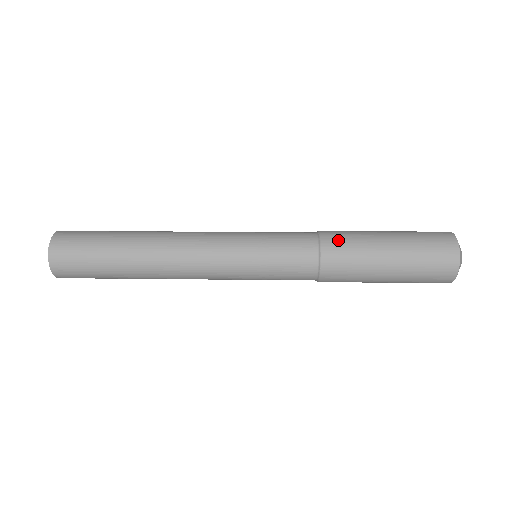
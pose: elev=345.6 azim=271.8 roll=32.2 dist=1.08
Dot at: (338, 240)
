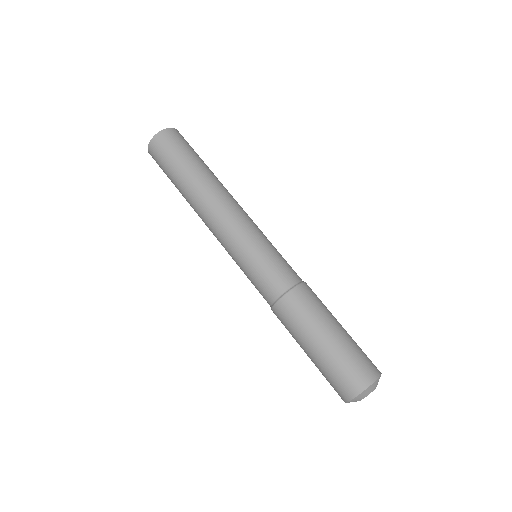
Dot at: (281, 319)
